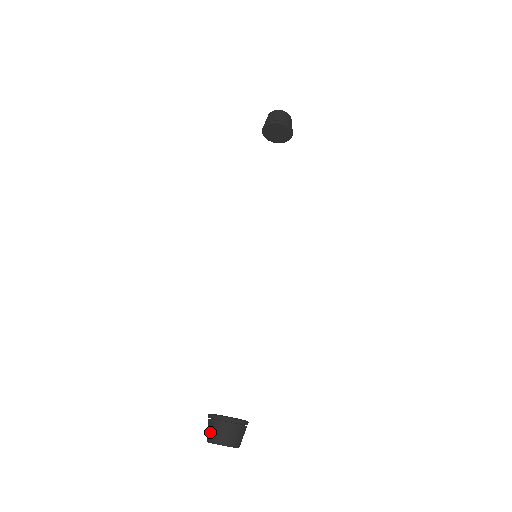
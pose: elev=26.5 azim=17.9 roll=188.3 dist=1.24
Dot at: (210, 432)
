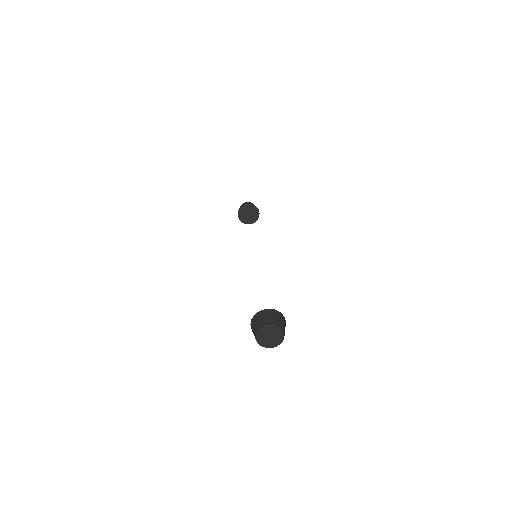
Dot at: (254, 328)
